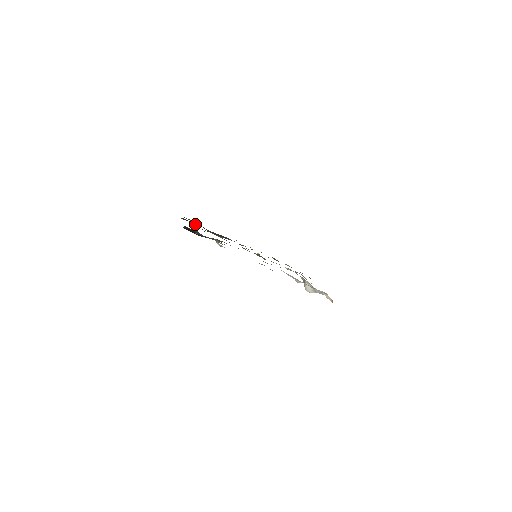
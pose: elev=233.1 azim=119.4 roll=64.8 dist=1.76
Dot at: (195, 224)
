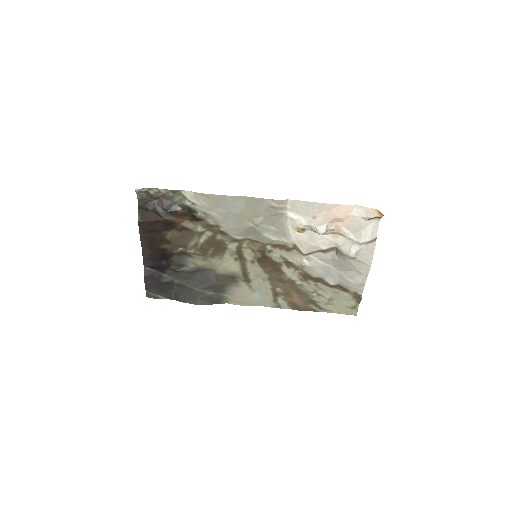
Dot at: (166, 280)
